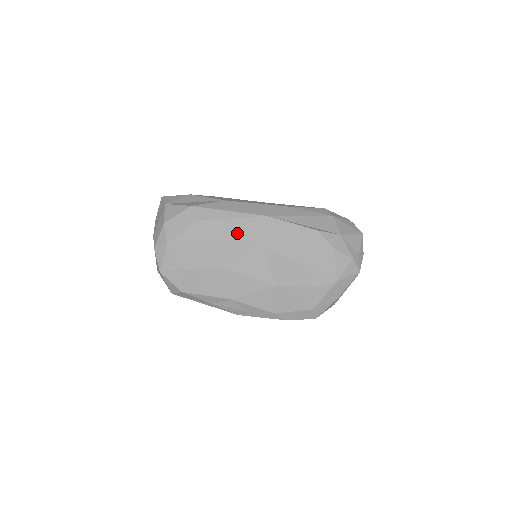
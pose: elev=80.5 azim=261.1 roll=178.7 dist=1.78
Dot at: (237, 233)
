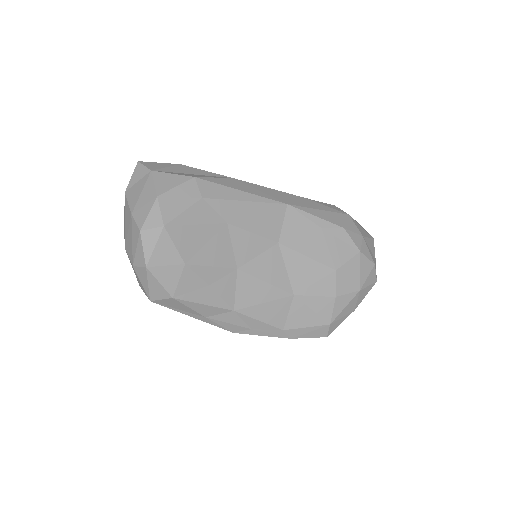
Dot at: (253, 221)
